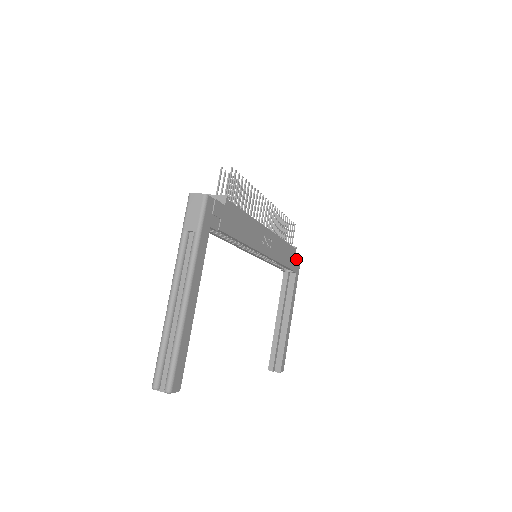
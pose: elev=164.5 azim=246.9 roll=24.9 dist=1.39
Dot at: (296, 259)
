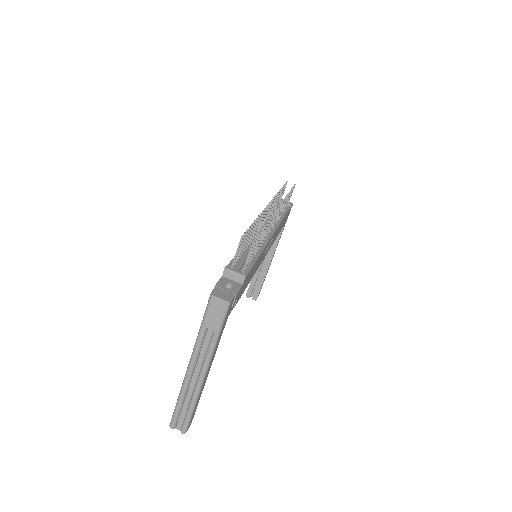
Dot at: occluded
